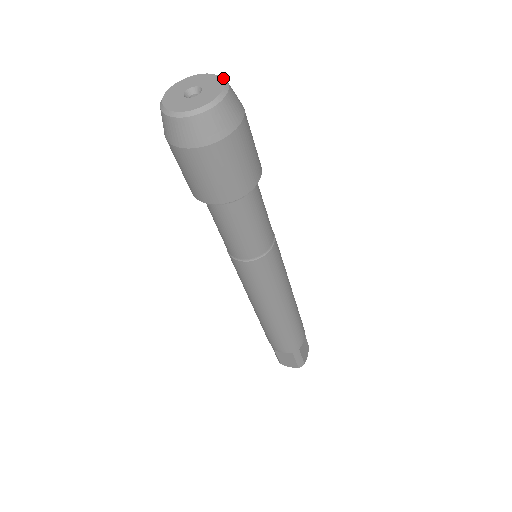
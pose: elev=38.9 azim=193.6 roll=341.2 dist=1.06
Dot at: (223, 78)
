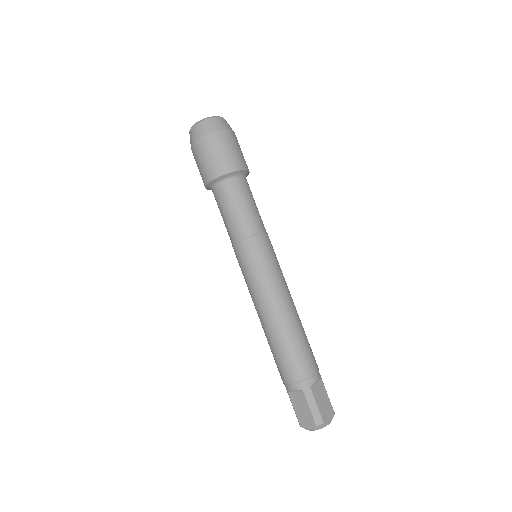
Dot at: occluded
